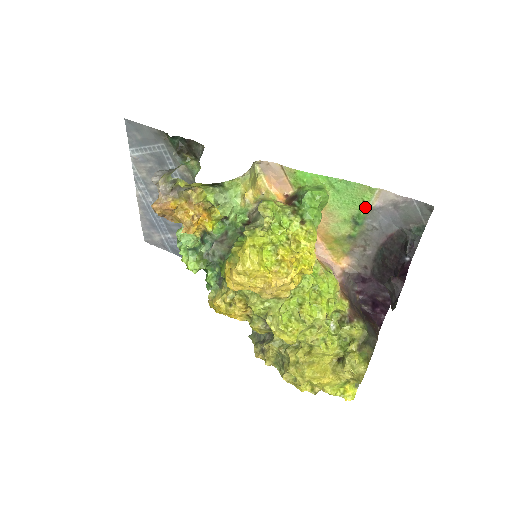
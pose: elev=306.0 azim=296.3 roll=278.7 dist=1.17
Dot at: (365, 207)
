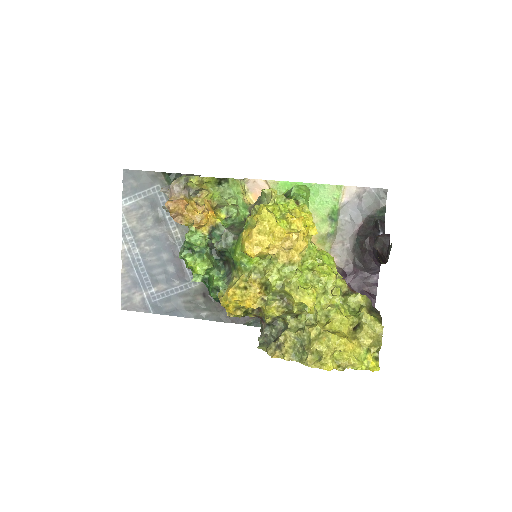
Dot at: (336, 204)
